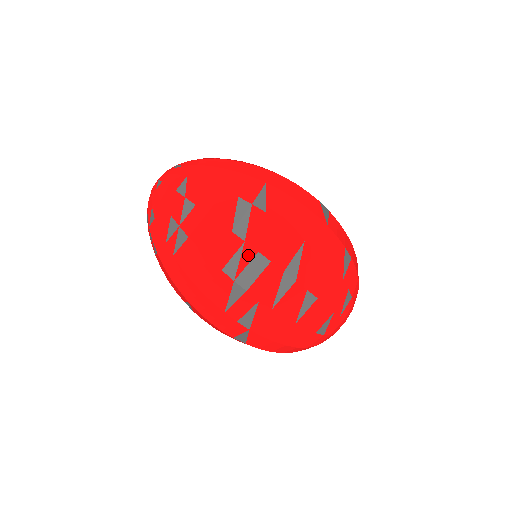
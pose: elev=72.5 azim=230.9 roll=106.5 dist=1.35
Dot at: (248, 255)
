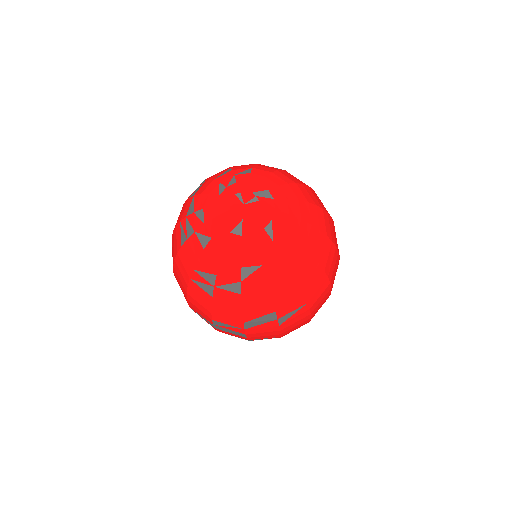
Dot at: (238, 331)
